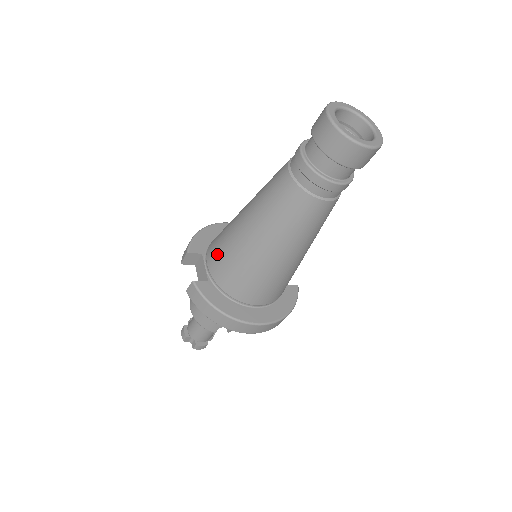
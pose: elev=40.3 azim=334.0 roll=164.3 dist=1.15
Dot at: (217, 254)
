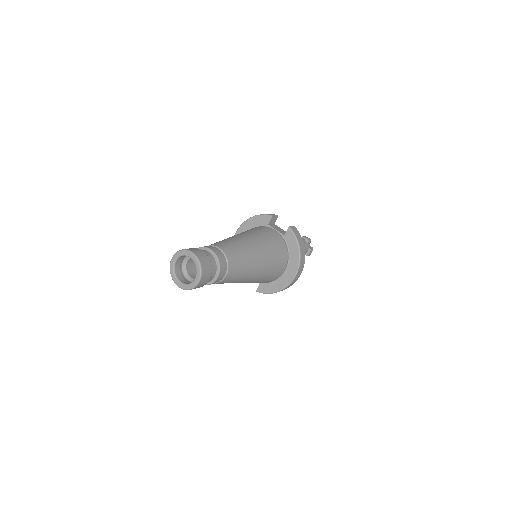
Dot at: occluded
